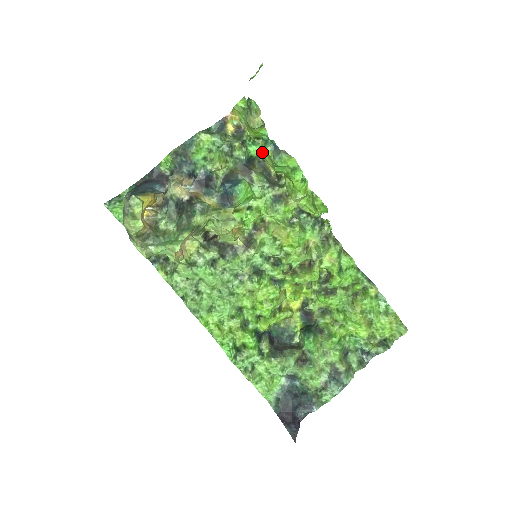
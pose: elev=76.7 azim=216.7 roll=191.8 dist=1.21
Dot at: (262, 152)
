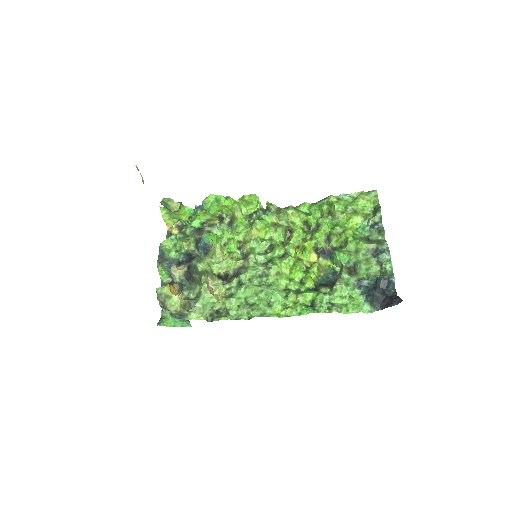
Dot at: (200, 219)
